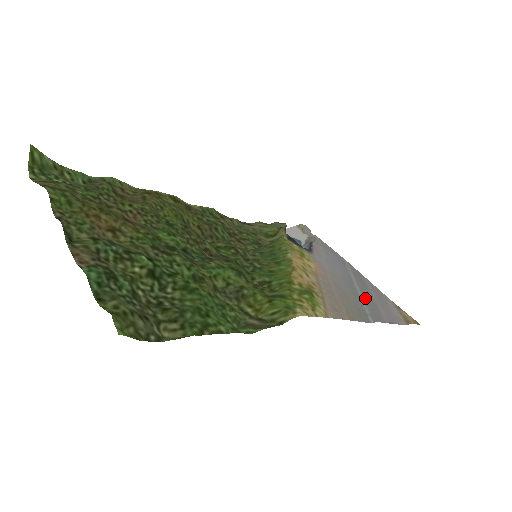
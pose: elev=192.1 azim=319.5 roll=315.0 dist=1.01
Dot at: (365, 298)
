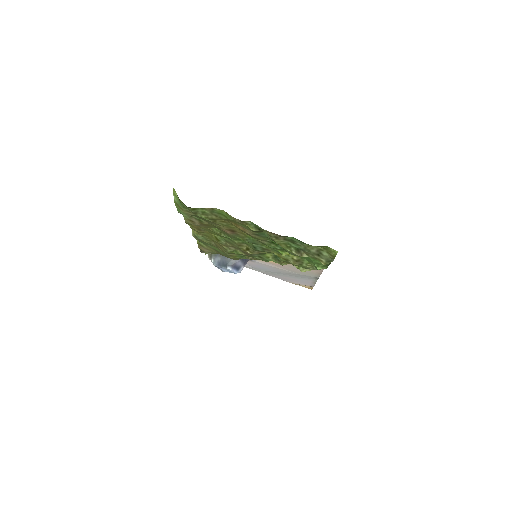
Dot at: (295, 276)
